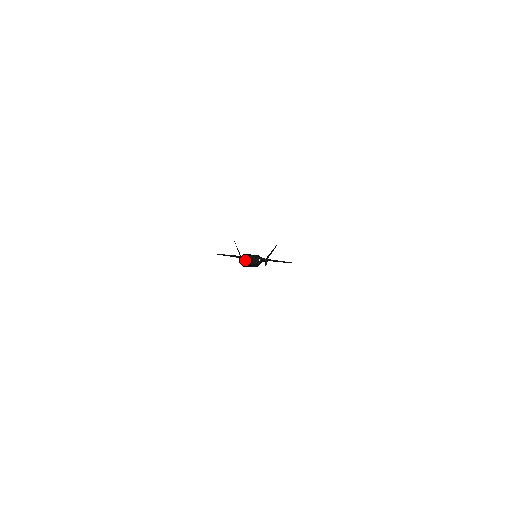
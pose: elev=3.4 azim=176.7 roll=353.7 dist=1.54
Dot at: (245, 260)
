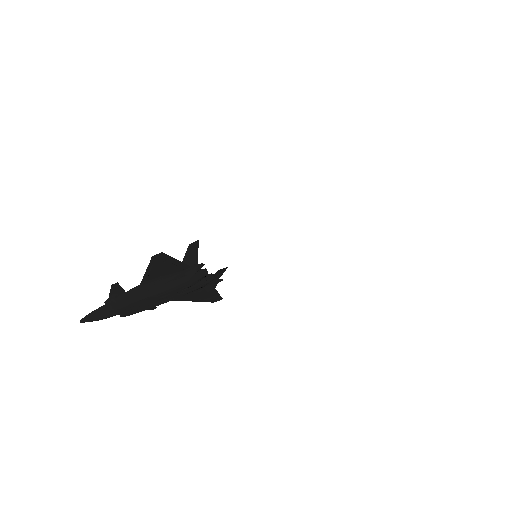
Dot at: occluded
